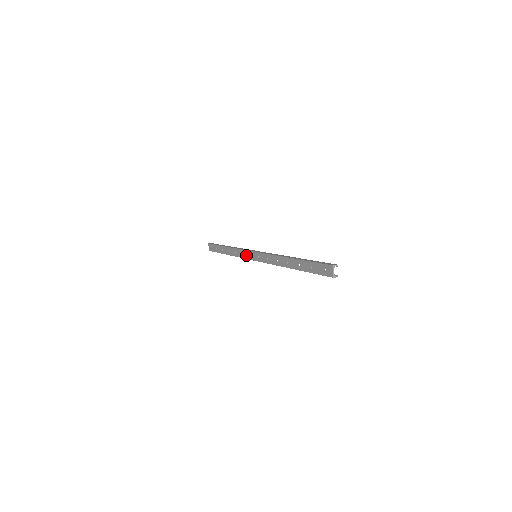
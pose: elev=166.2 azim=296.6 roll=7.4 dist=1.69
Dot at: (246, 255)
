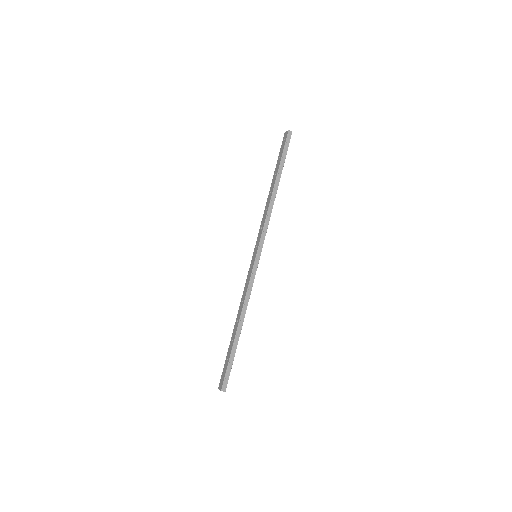
Dot at: (249, 274)
